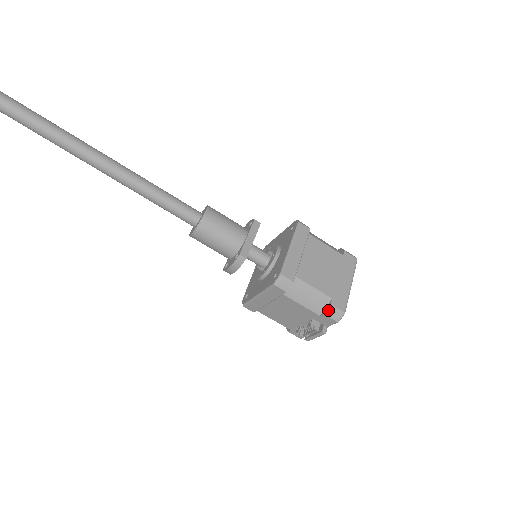
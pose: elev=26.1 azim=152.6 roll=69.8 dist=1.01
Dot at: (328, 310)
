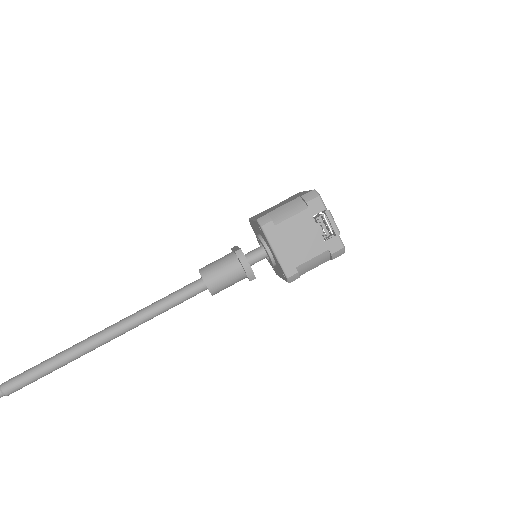
Dot at: (305, 199)
